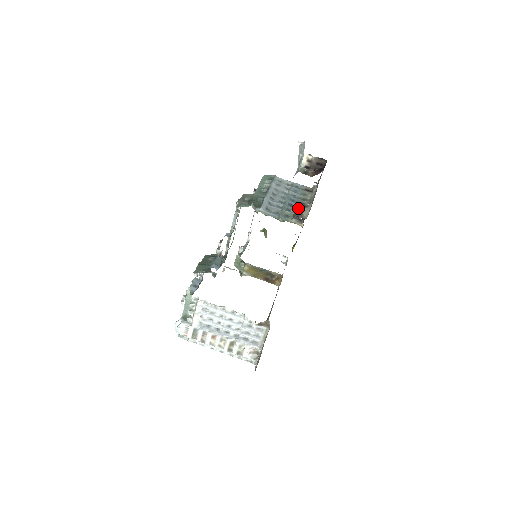
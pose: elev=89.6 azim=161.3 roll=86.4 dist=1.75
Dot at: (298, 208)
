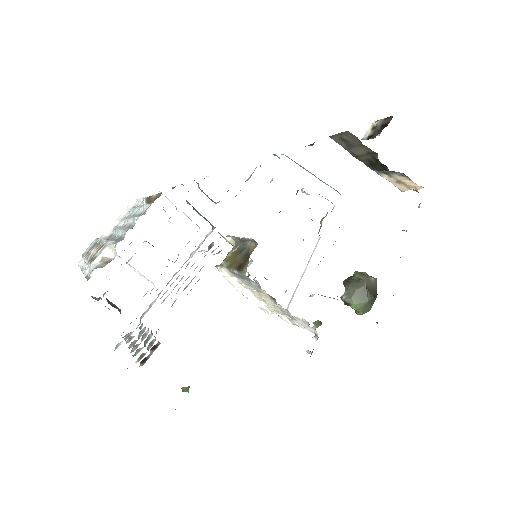
Dot at: occluded
